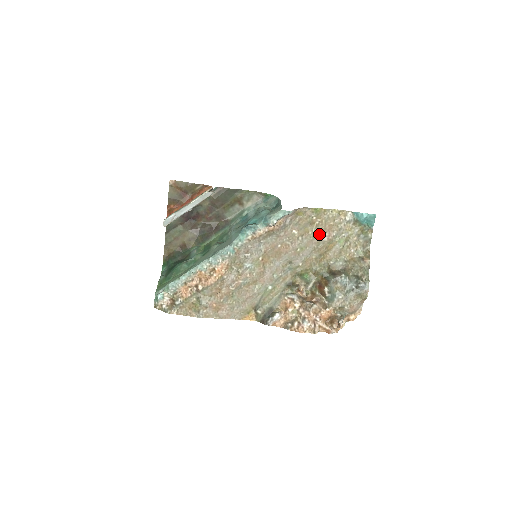
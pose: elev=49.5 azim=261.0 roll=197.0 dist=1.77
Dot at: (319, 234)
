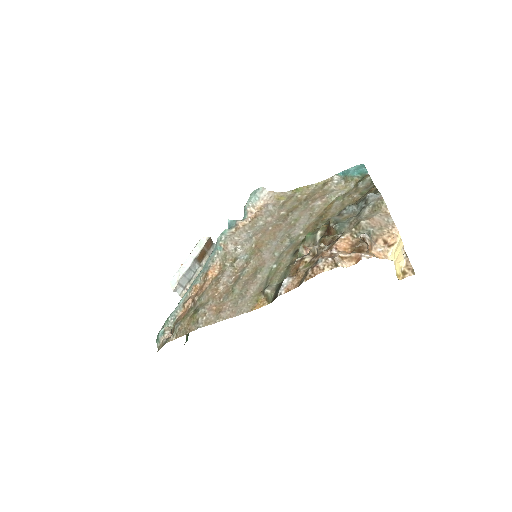
Dot at: (310, 203)
